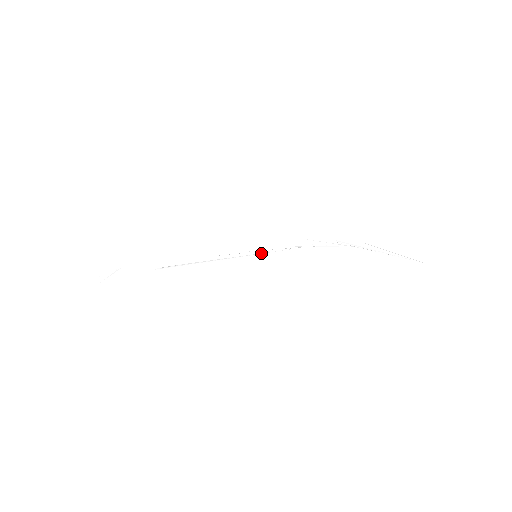
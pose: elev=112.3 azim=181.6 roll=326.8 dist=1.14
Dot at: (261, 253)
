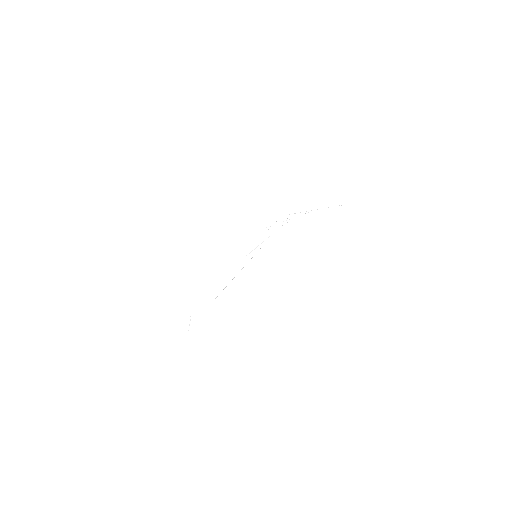
Dot at: occluded
